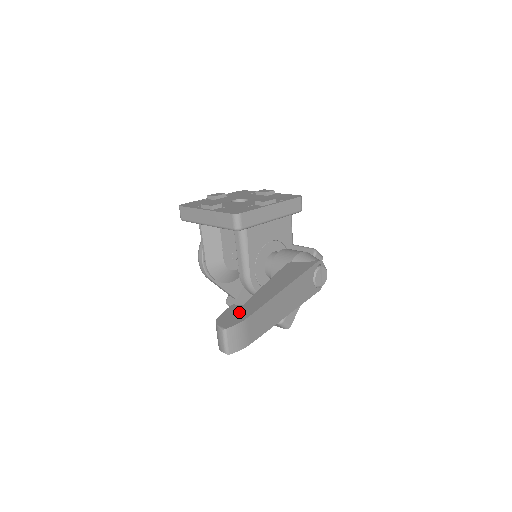
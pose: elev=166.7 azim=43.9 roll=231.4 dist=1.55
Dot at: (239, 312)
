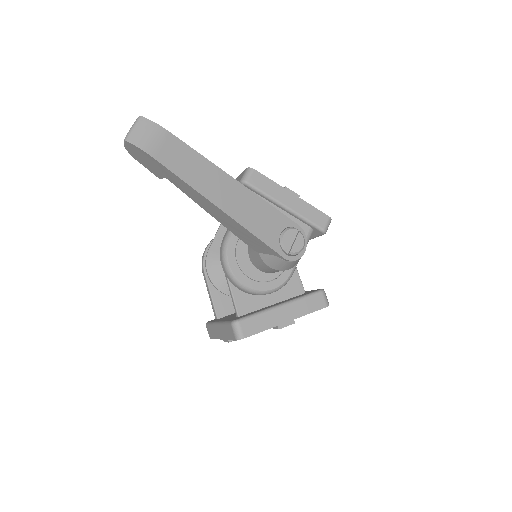
Dot at: occluded
